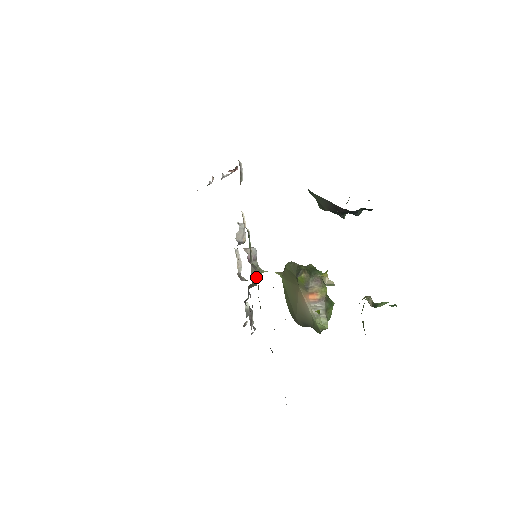
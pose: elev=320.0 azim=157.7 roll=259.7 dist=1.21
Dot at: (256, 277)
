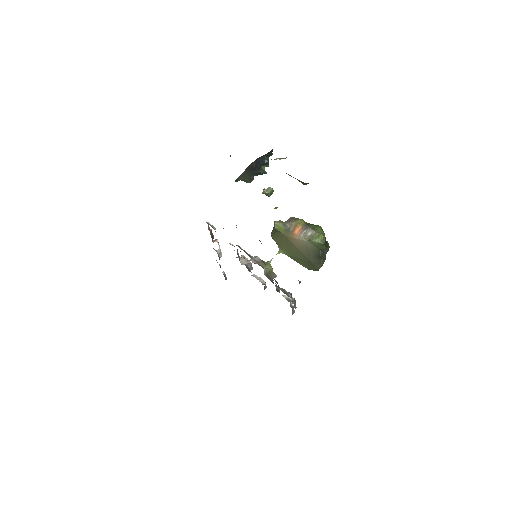
Dot at: (266, 266)
